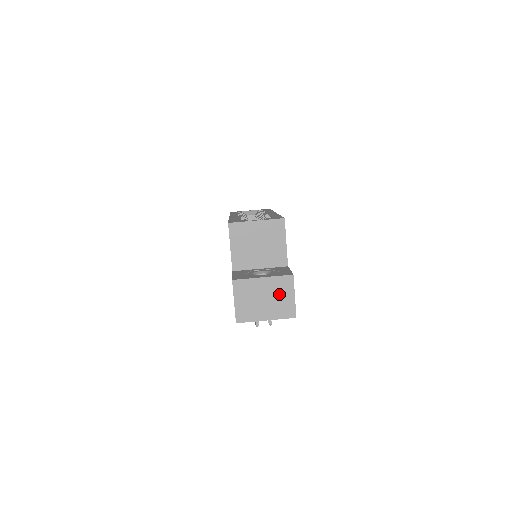
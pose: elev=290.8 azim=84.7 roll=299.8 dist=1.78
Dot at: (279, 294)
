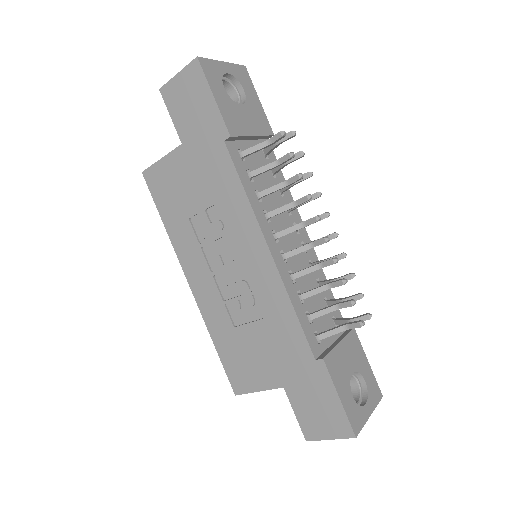
Dot at: occluded
